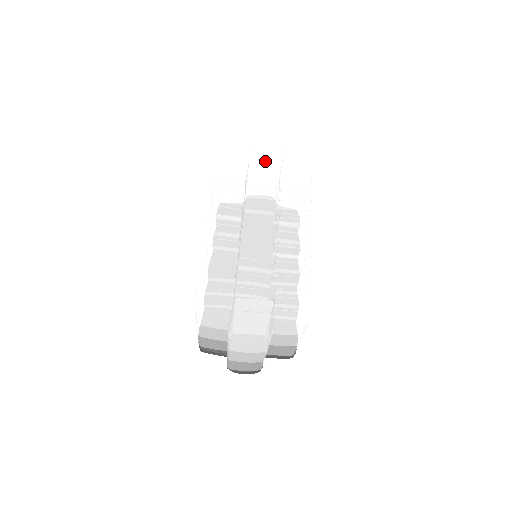
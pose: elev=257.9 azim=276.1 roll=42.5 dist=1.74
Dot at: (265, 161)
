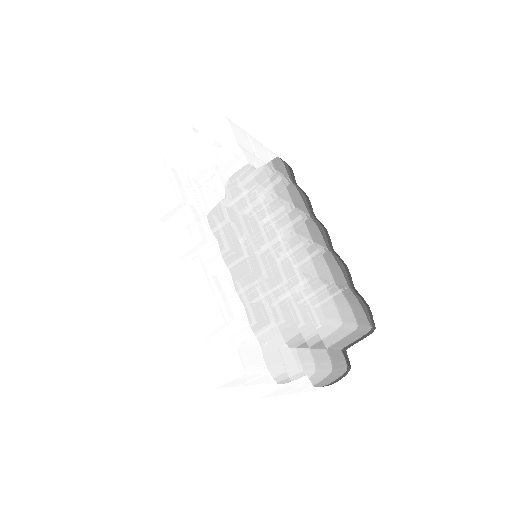
Dot at: (181, 160)
